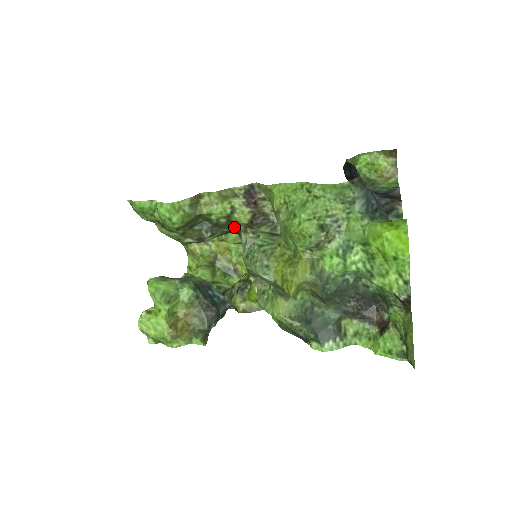
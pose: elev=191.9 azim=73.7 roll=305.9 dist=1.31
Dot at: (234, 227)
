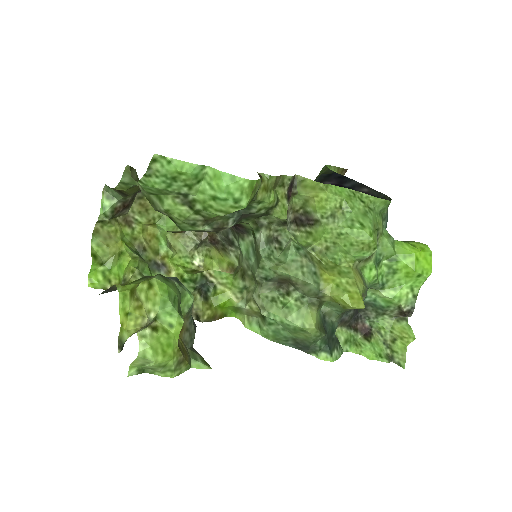
Dot at: (256, 220)
